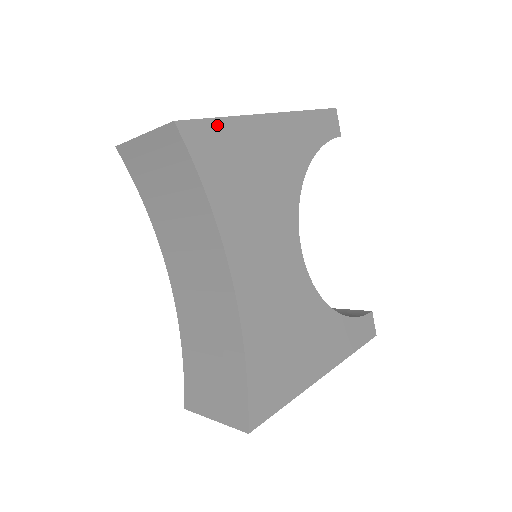
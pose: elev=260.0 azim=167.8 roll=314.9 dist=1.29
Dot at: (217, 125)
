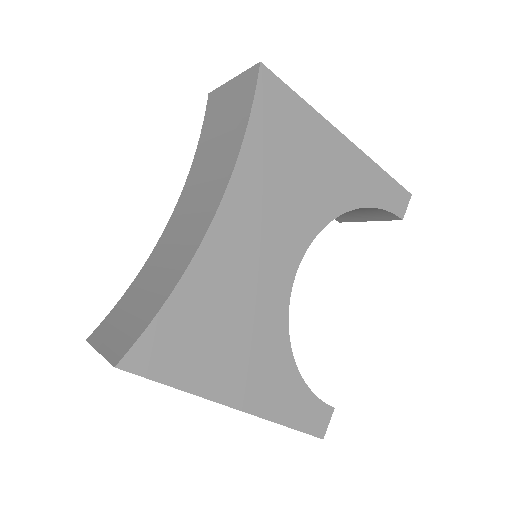
Dot at: (294, 99)
